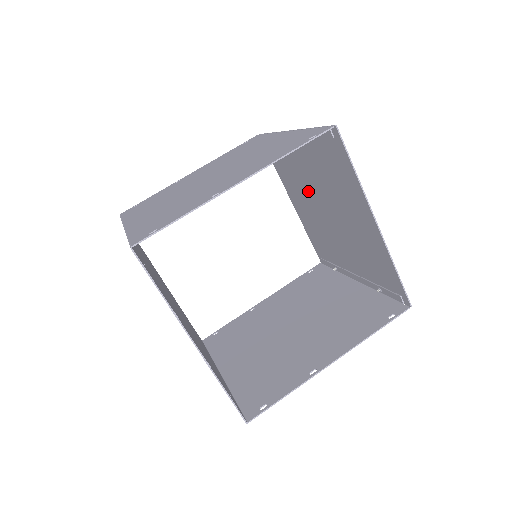
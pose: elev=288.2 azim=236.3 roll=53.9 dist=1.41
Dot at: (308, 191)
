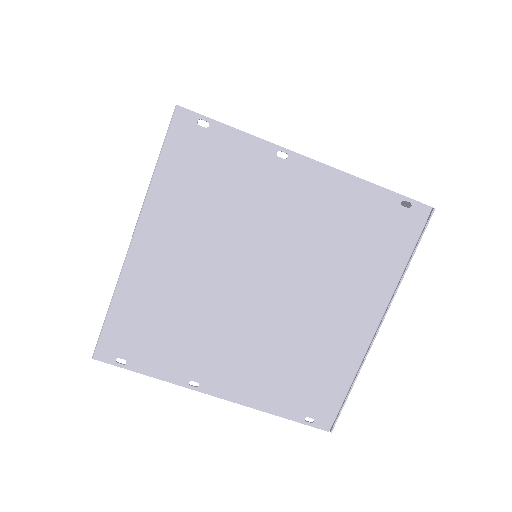
Dot at: occluded
